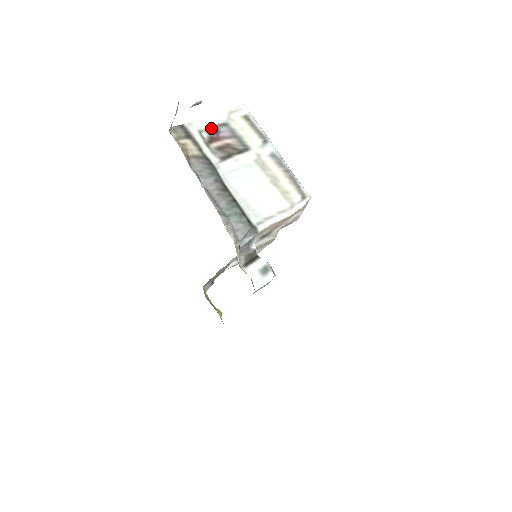
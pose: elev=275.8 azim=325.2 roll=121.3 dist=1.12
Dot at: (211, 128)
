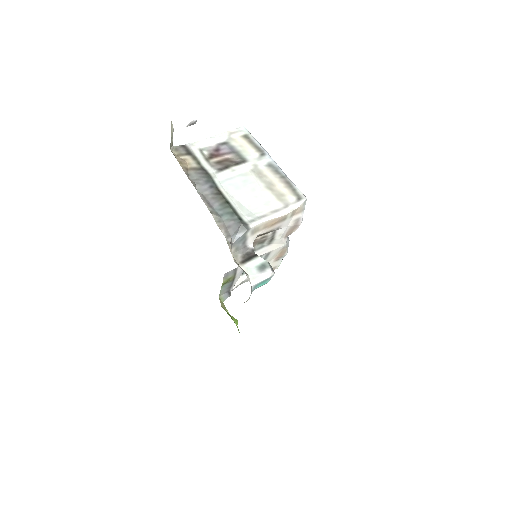
Dot at: (212, 147)
